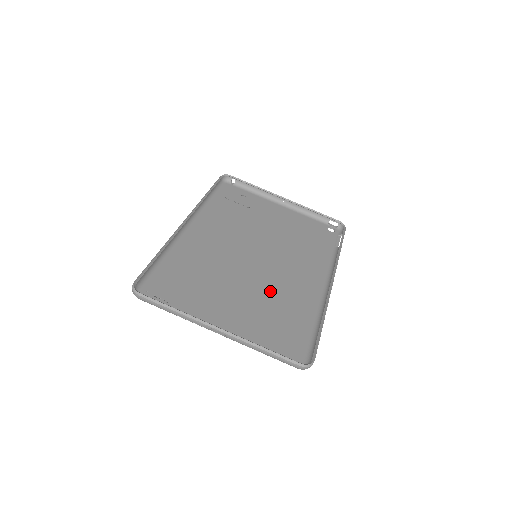
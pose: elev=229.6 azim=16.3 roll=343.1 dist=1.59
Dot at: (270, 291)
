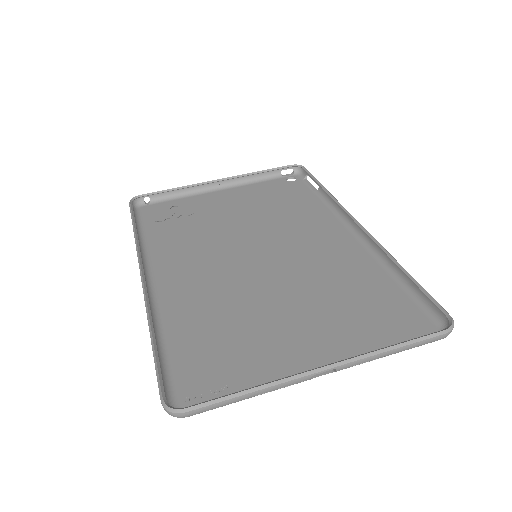
Dot at: (313, 280)
